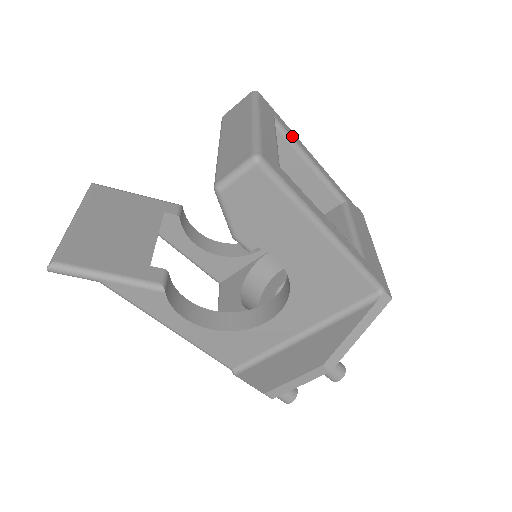
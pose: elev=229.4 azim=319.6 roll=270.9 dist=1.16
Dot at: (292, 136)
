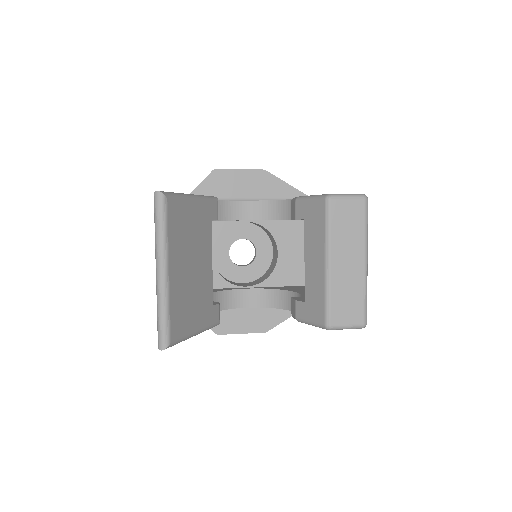
Dot at: occluded
